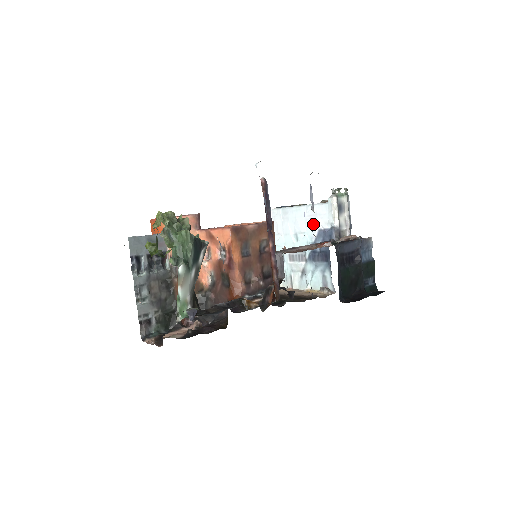
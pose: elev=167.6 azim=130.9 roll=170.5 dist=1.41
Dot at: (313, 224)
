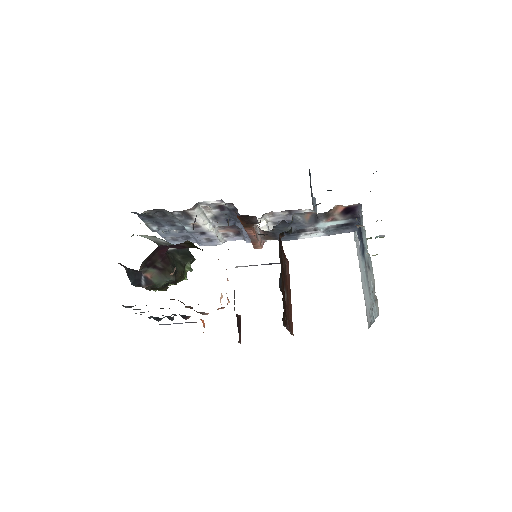
Dot at: occluded
